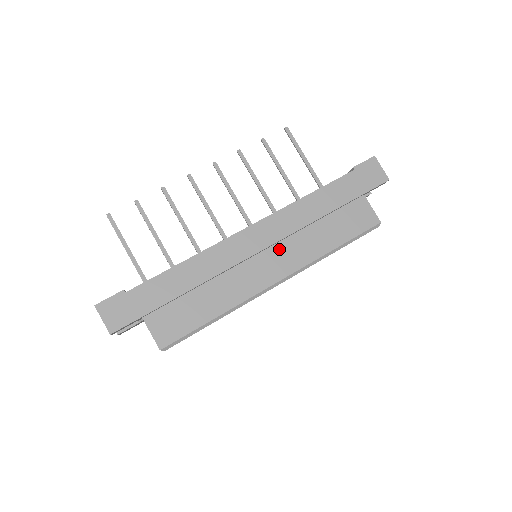
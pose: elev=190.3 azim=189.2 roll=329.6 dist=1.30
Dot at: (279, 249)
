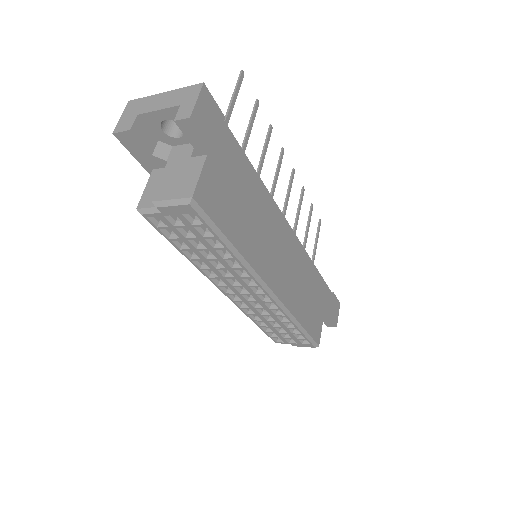
Dot at: (286, 273)
